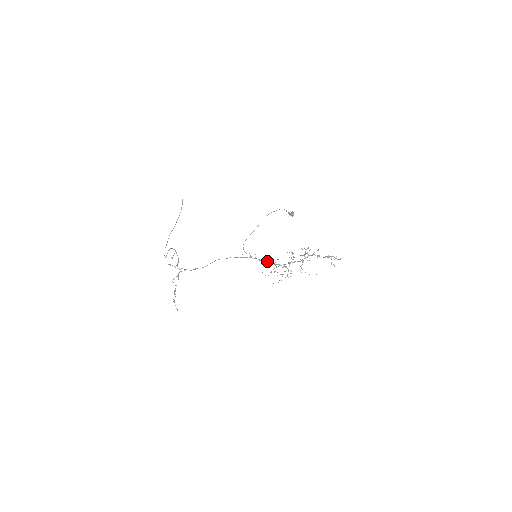
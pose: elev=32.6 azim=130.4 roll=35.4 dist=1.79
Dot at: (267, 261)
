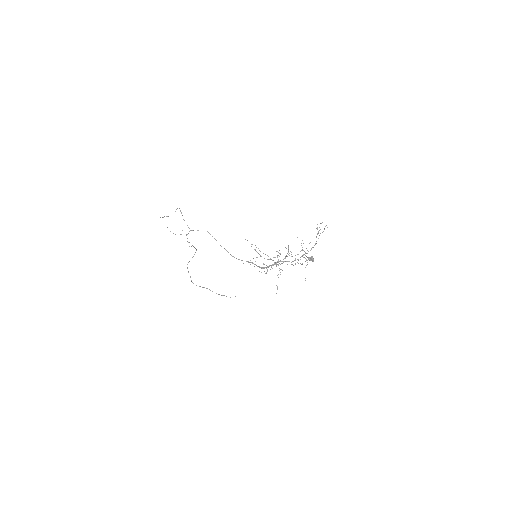
Dot at: occluded
